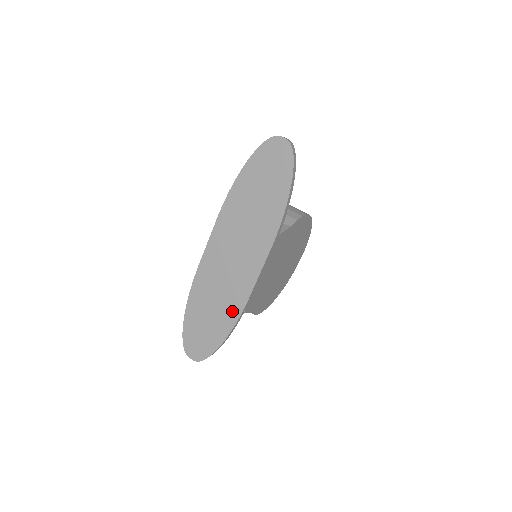
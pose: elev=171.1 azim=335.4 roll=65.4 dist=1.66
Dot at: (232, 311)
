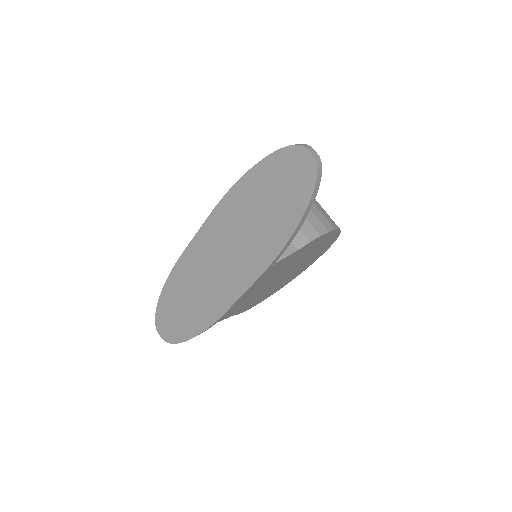
Dot at: (206, 316)
